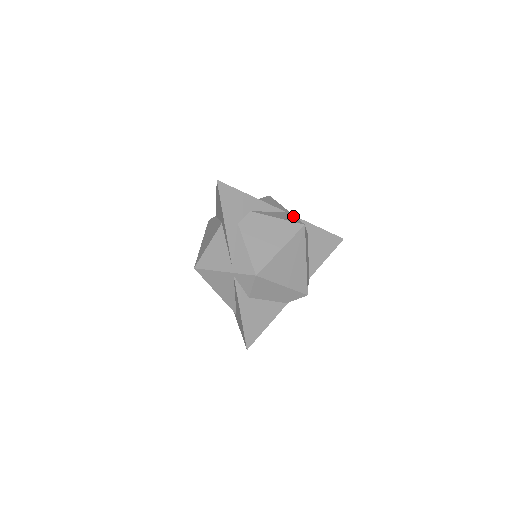
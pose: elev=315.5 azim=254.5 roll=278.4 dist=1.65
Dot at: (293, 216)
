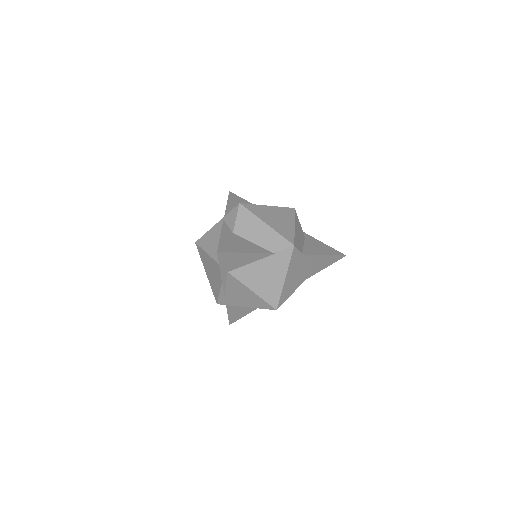
Dot at: occluded
